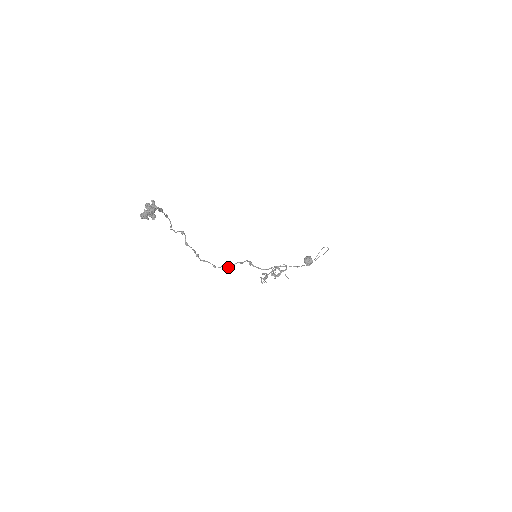
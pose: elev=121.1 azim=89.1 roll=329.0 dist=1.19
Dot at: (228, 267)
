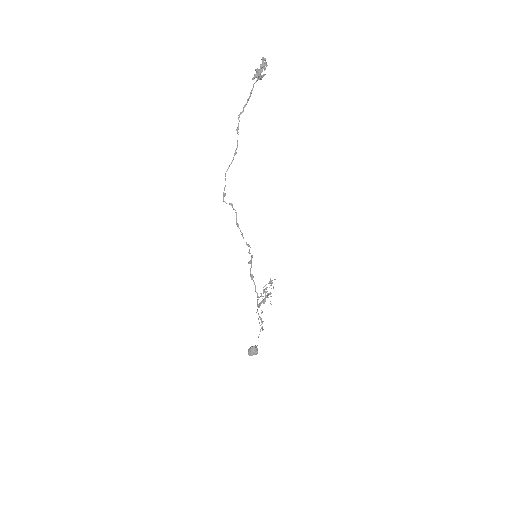
Dot at: (251, 258)
